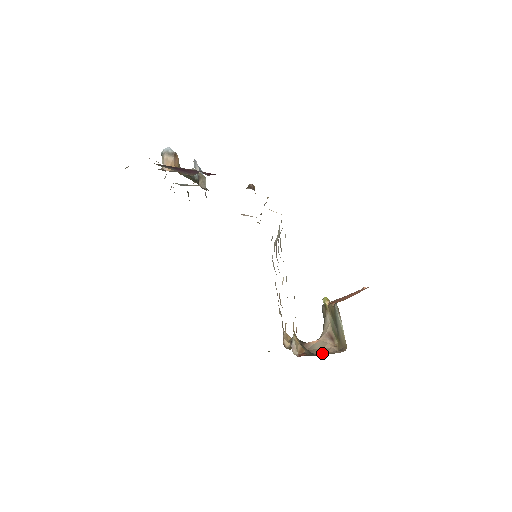
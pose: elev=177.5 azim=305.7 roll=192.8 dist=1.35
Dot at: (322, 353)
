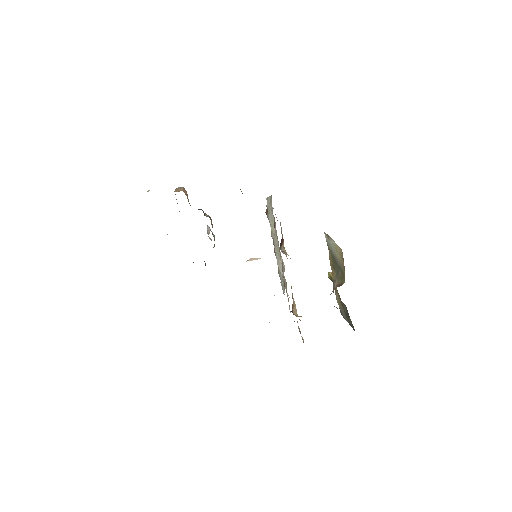
Dot at: occluded
